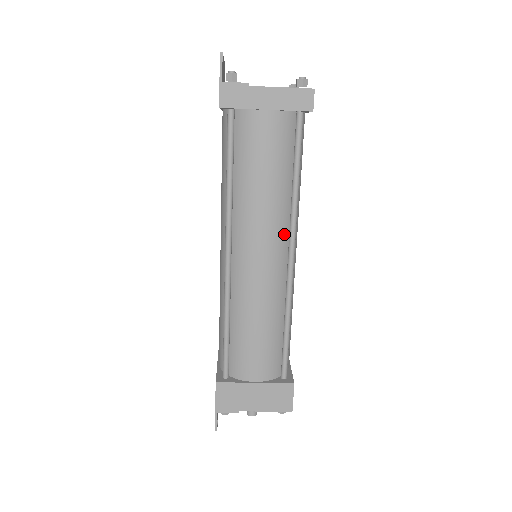
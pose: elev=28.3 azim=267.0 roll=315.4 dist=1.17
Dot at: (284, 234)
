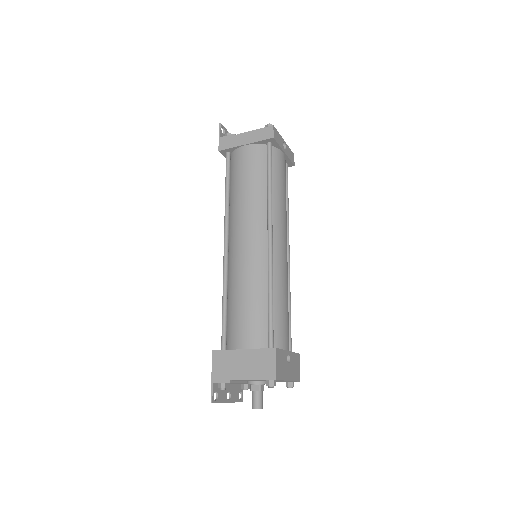
Dot at: (263, 223)
